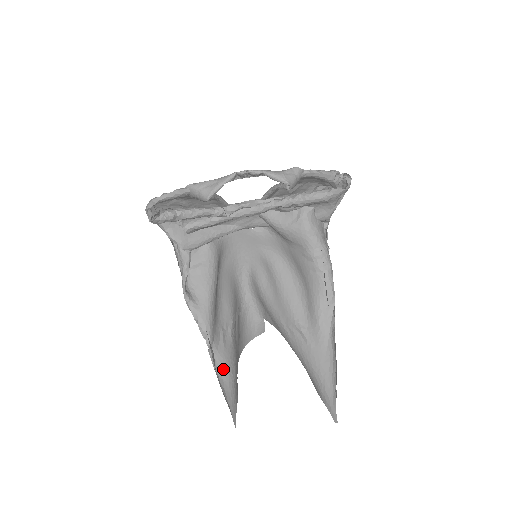
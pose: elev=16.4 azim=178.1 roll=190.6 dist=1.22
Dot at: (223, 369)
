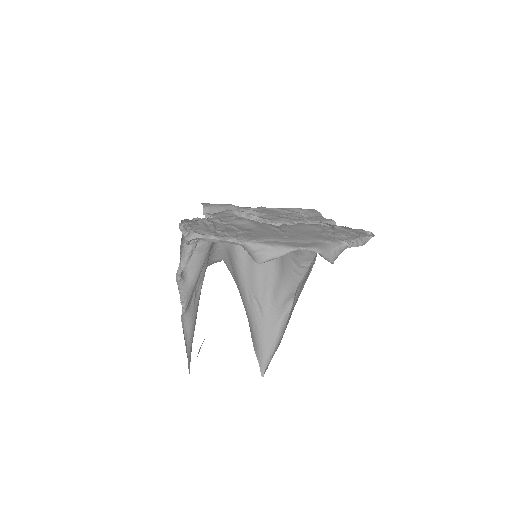
Dot at: (189, 327)
